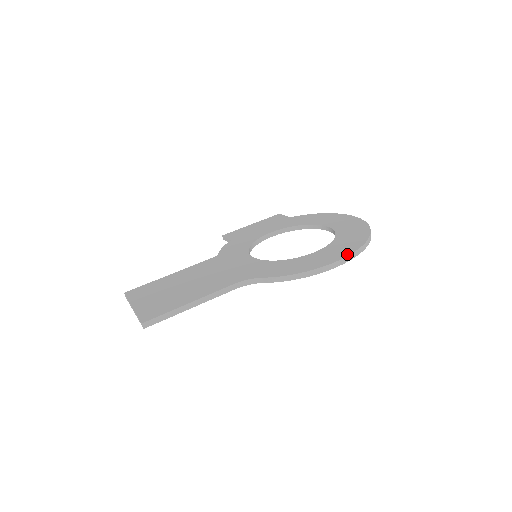
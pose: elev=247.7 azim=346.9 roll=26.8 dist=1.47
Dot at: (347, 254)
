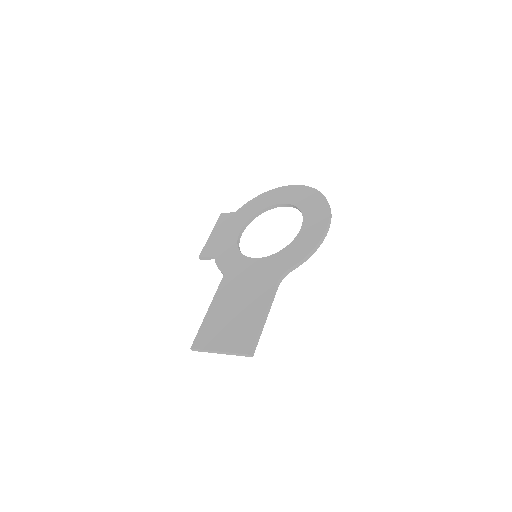
Dot at: (328, 217)
